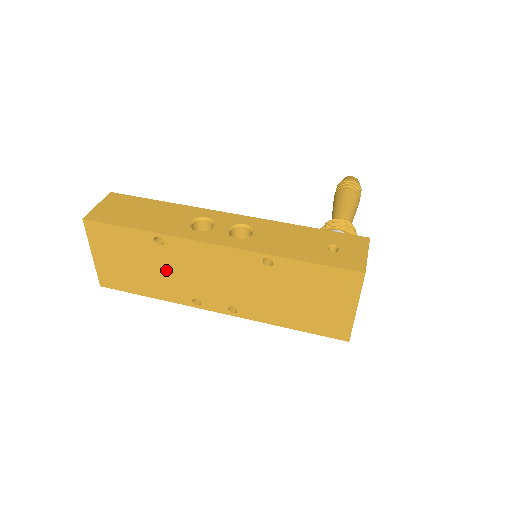
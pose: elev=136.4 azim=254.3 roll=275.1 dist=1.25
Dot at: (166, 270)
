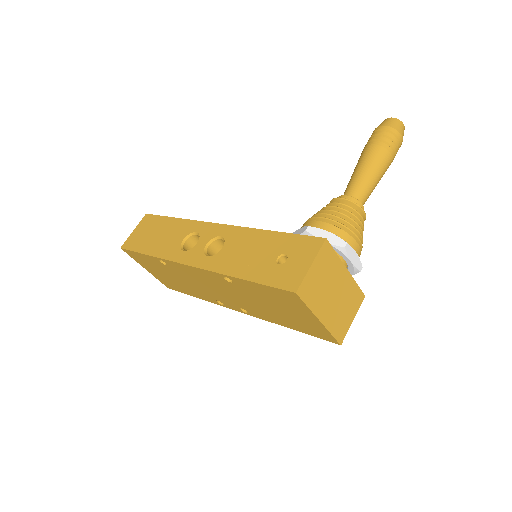
Dot at: (185, 281)
